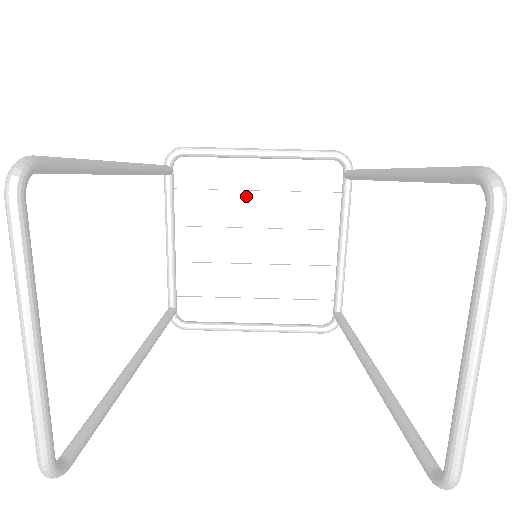
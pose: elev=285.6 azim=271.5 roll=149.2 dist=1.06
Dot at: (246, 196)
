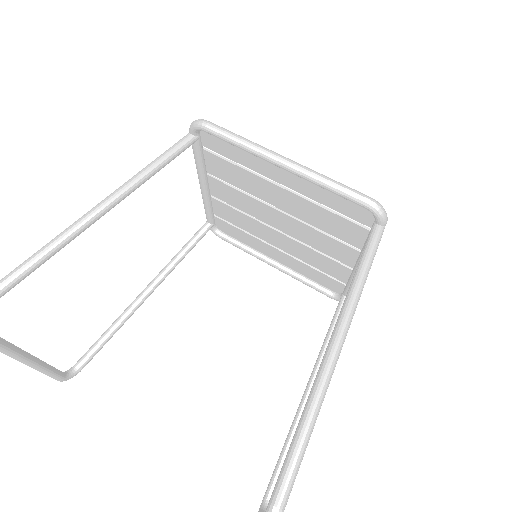
Dot at: (271, 186)
